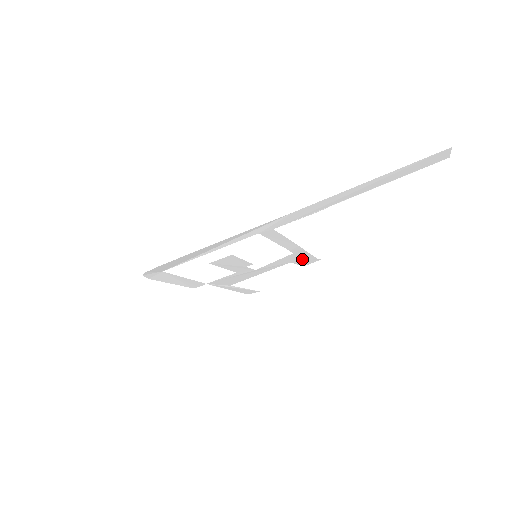
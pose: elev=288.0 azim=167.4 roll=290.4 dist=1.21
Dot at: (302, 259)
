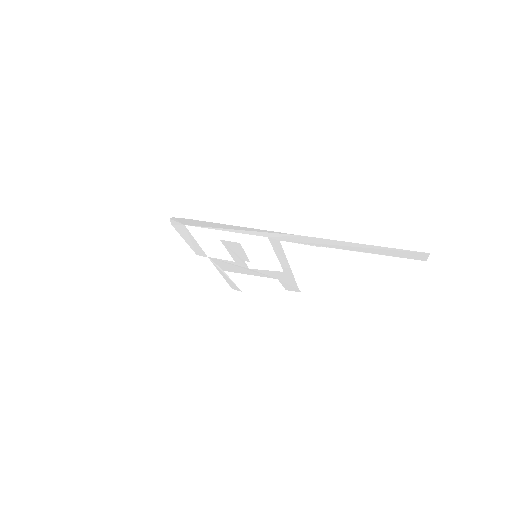
Dot at: (288, 282)
